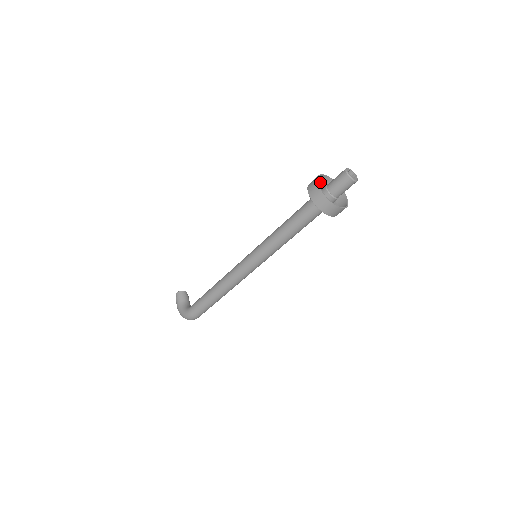
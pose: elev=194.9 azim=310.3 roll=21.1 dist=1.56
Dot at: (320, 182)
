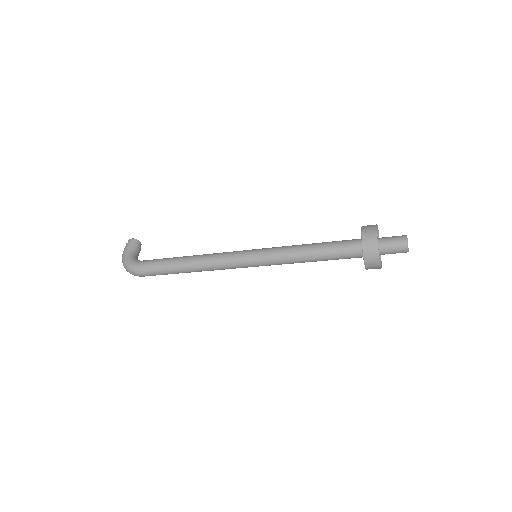
Dot at: occluded
